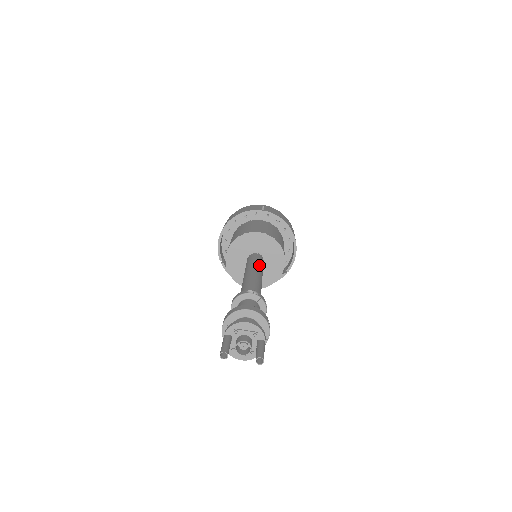
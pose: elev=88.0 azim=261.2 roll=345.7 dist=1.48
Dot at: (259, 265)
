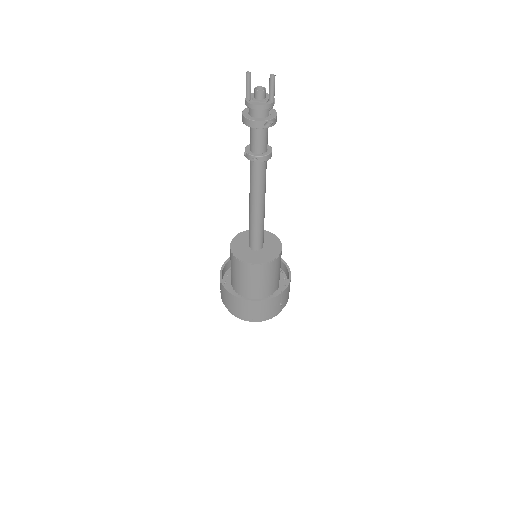
Dot at: occluded
